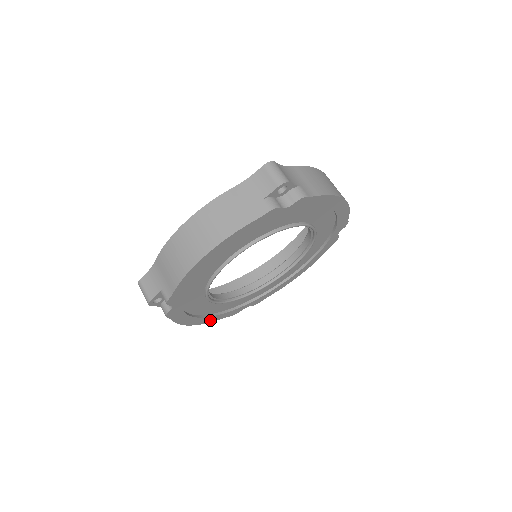
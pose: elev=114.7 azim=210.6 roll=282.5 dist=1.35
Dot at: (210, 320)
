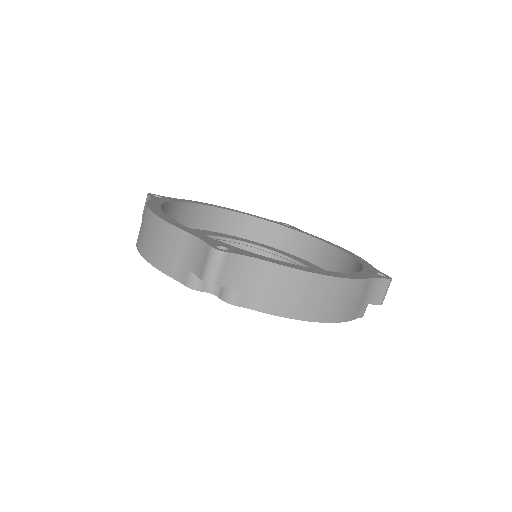
Dot at: occluded
